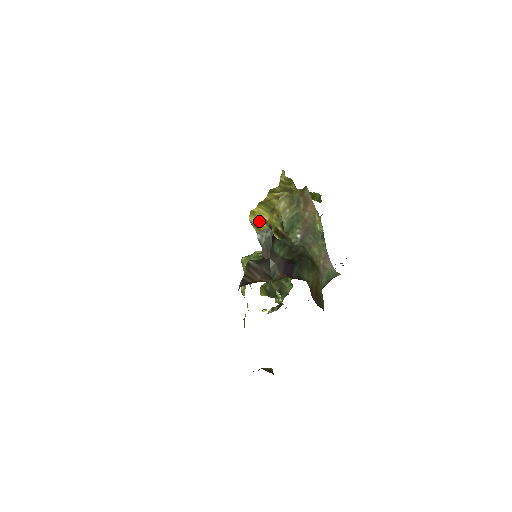
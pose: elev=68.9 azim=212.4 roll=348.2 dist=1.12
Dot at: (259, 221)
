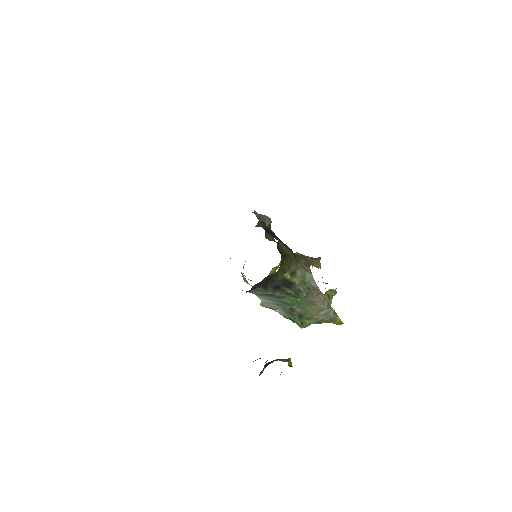
Dot at: (275, 268)
